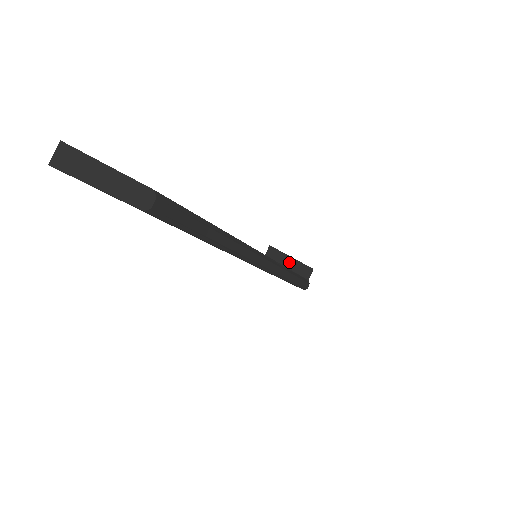
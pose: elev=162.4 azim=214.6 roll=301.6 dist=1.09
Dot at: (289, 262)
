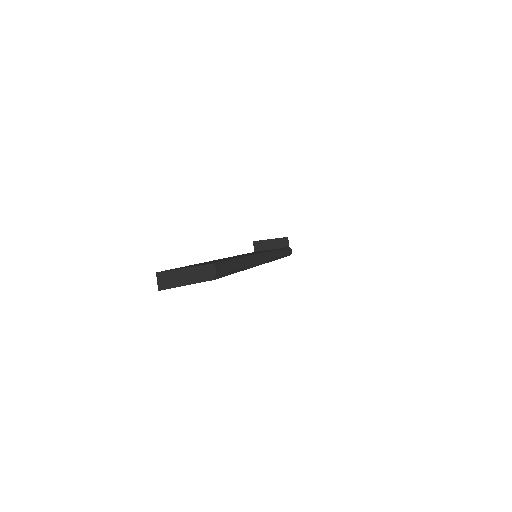
Dot at: (271, 244)
